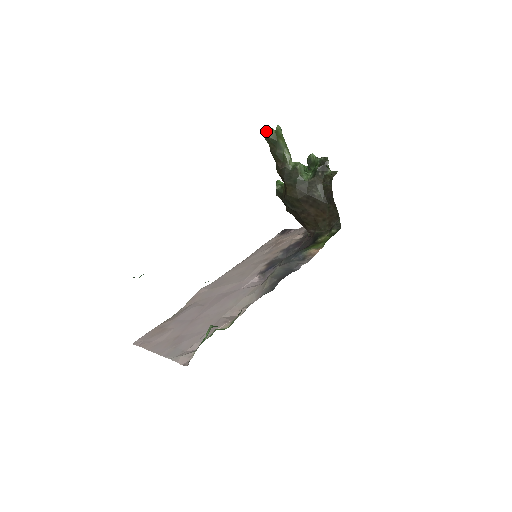
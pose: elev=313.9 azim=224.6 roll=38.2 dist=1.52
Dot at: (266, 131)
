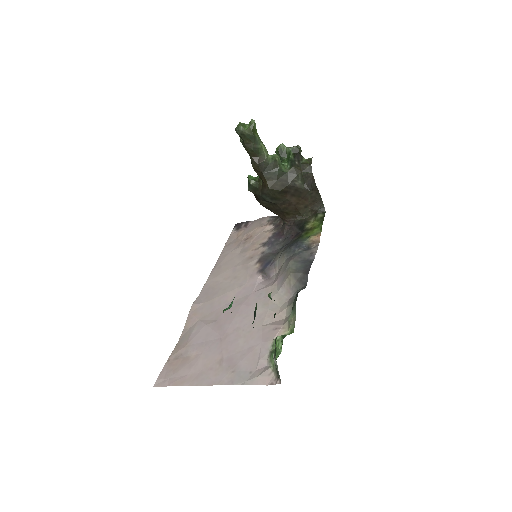
Dot at: (241, 127)
